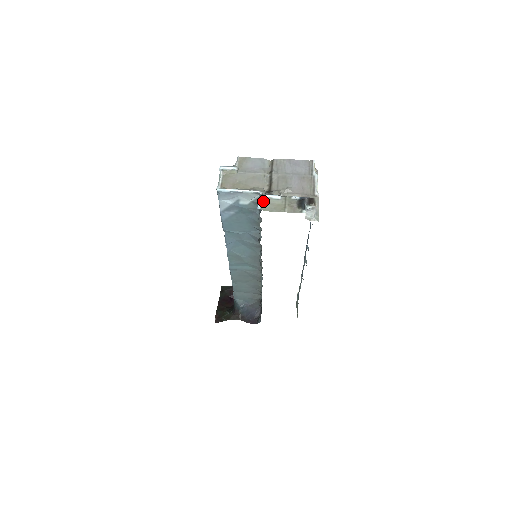
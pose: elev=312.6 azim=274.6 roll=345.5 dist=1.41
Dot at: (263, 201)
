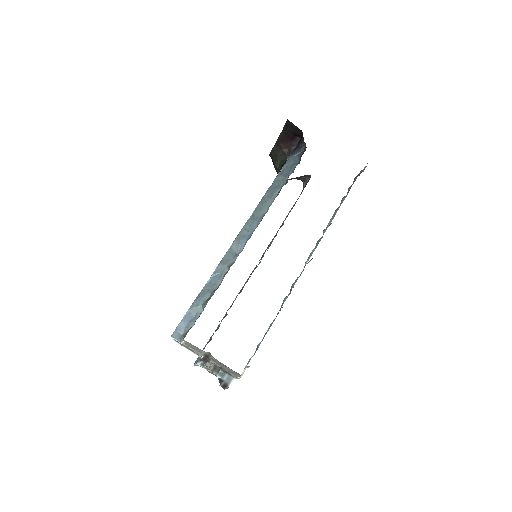
Dot at: (198, 365)
